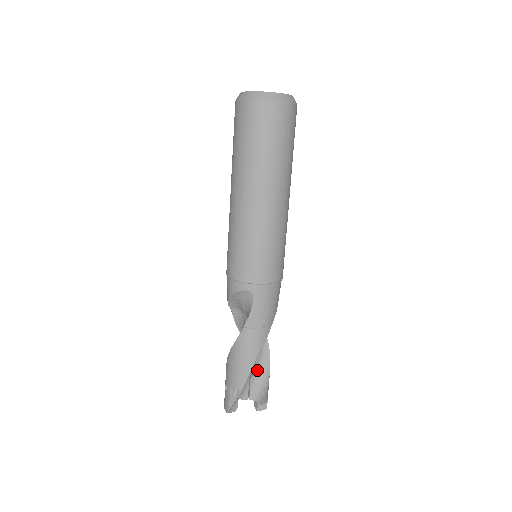
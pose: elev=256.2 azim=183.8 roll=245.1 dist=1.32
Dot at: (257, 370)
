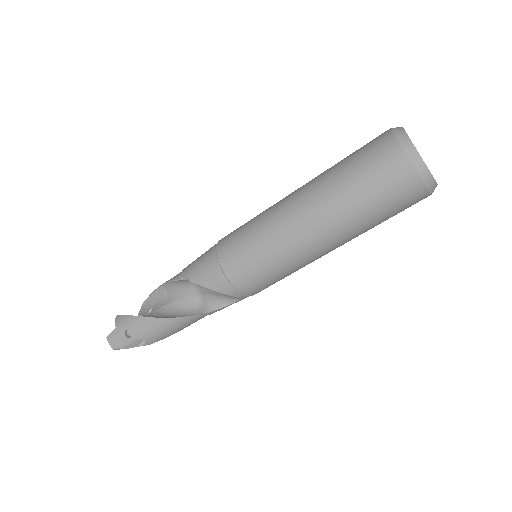
Dot at: occluded
